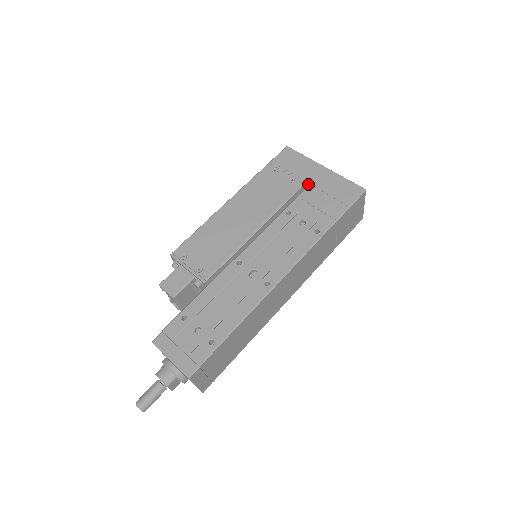
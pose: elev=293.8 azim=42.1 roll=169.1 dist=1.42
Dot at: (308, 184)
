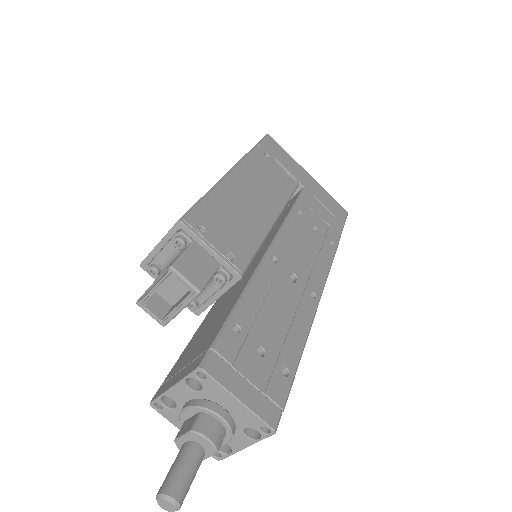
Dot at: (301, 187)
